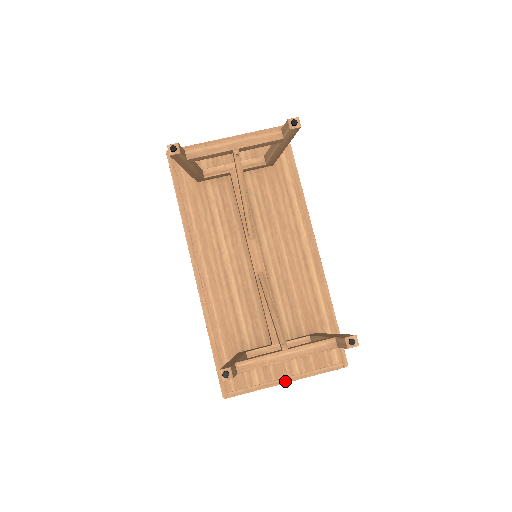
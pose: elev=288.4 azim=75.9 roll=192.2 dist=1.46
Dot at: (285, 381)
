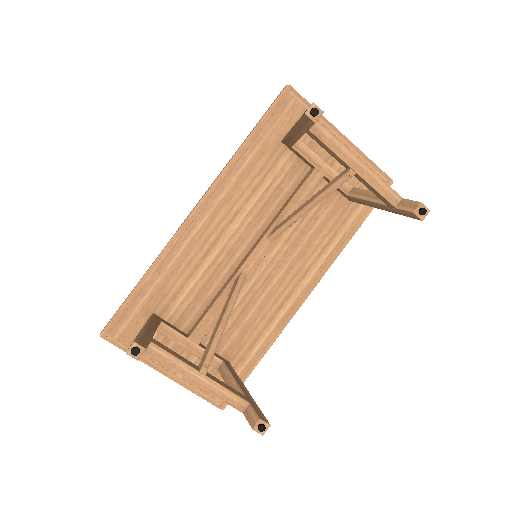
Dot at: (164, 373)
